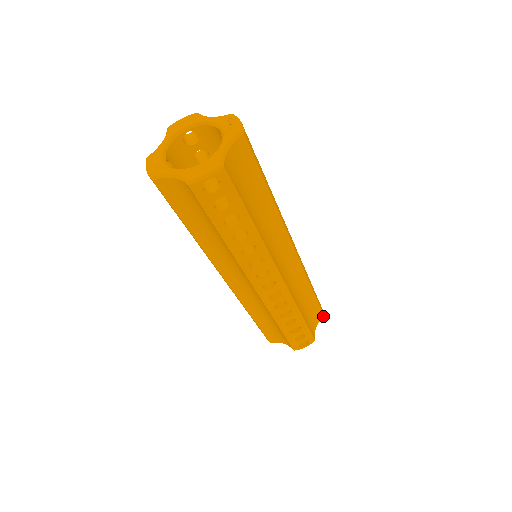
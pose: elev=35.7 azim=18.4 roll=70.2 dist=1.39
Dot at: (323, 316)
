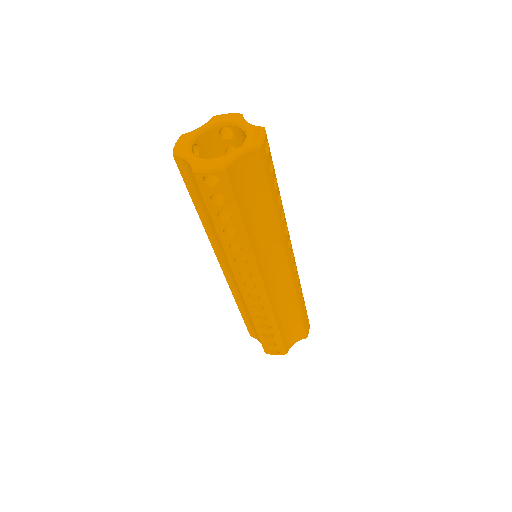
Dot at: (306, 337)
